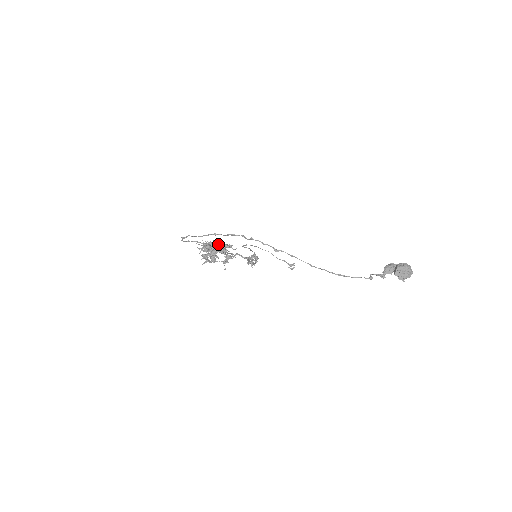
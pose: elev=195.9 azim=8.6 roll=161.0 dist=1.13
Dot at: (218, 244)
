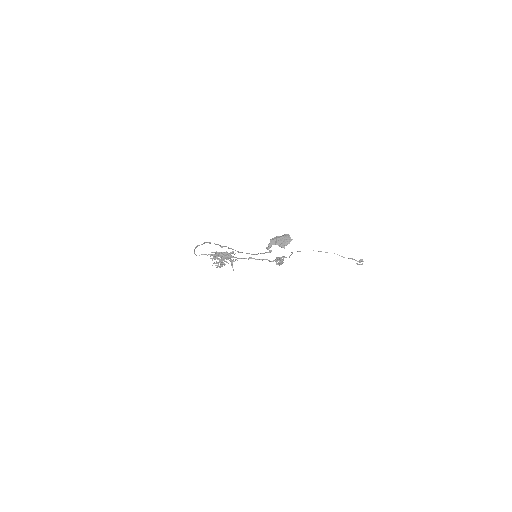
Dot at: (222, 253)
